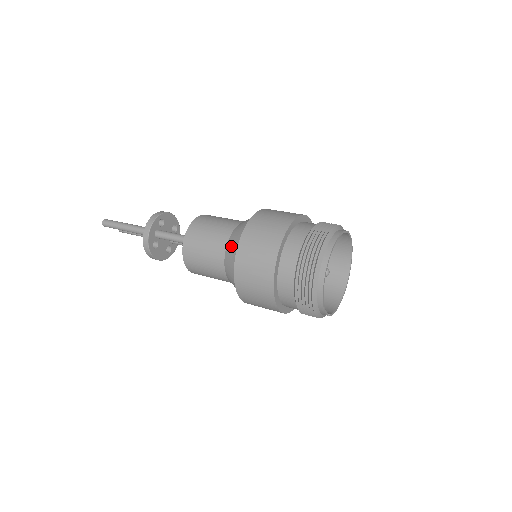
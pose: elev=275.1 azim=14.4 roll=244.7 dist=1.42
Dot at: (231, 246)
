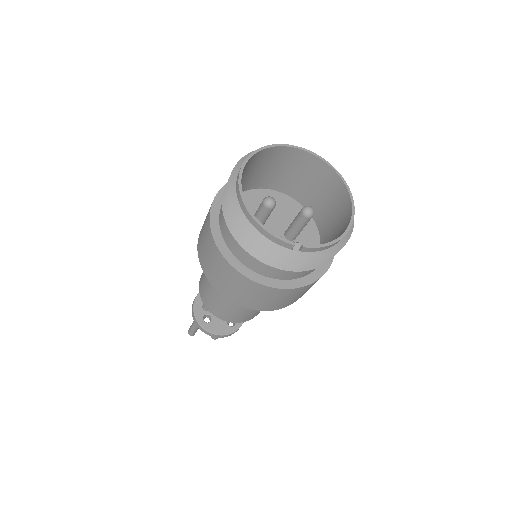
Dot at: occluded
